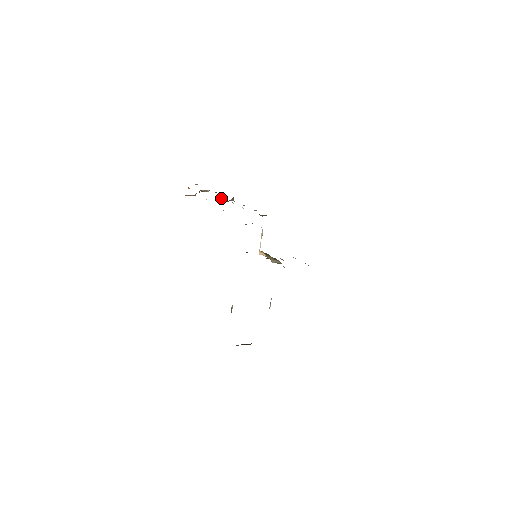
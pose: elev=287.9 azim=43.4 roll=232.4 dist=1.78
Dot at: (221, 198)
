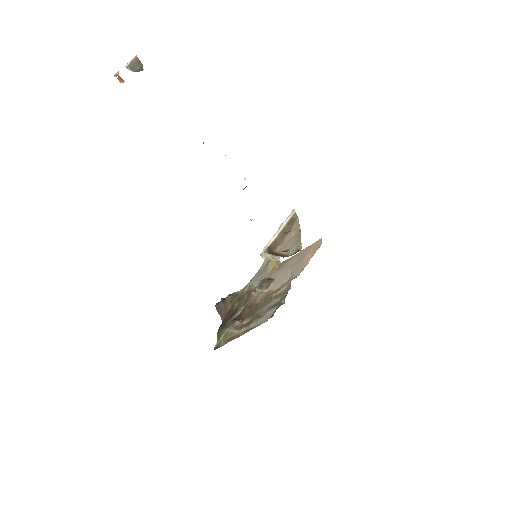
Dot at: occluded
